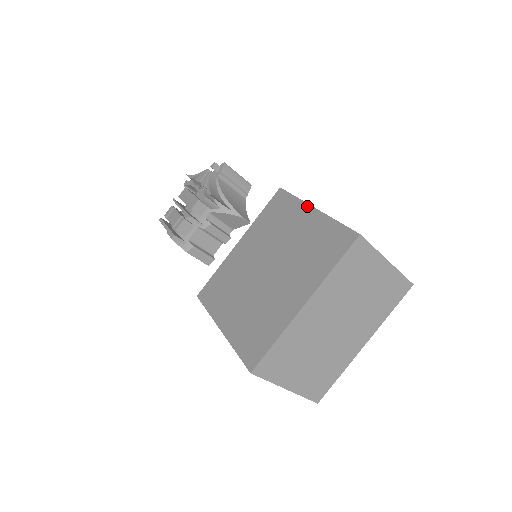
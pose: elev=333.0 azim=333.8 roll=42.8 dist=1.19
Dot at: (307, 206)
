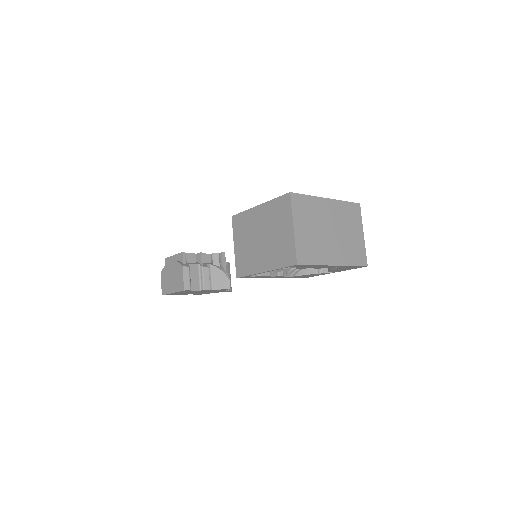
Dot at: occluded
